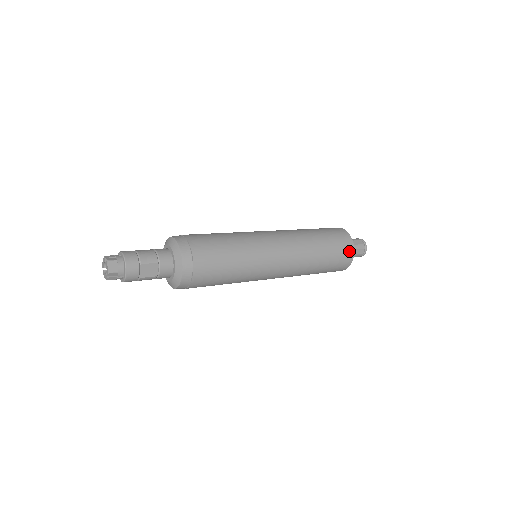
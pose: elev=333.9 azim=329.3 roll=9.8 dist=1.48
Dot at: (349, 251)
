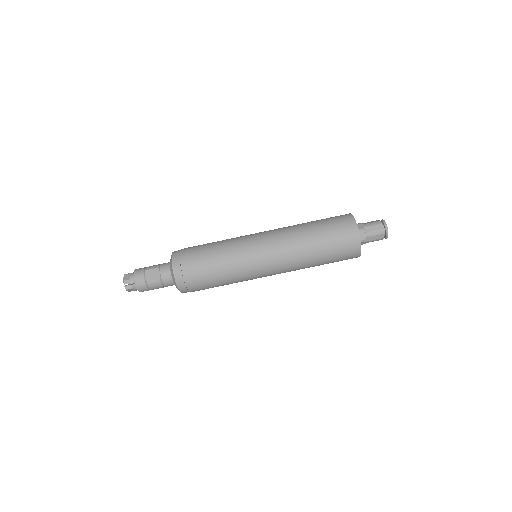
Dot at: (349, 223)
